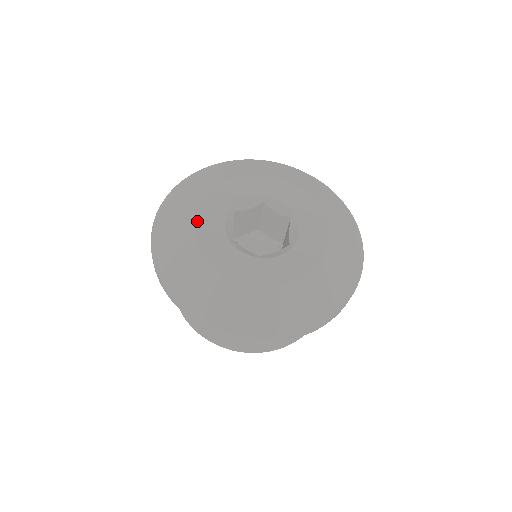
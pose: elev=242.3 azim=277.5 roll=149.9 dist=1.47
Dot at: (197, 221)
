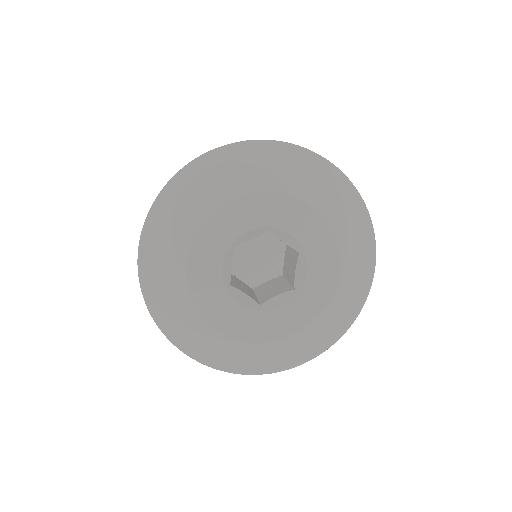
Dot at: (191, 269)
